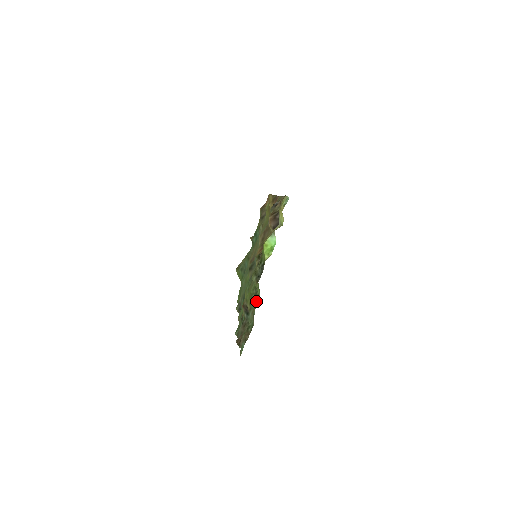
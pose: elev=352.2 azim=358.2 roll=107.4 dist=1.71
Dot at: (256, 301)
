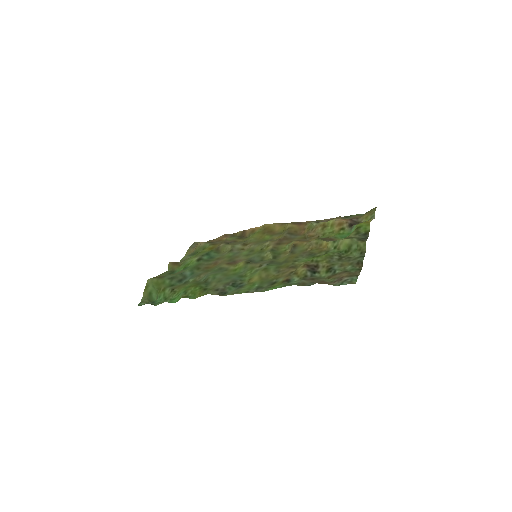
Dot at: (347, 258)
